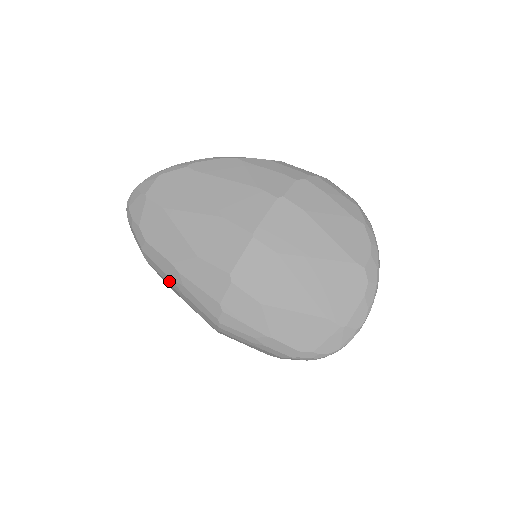
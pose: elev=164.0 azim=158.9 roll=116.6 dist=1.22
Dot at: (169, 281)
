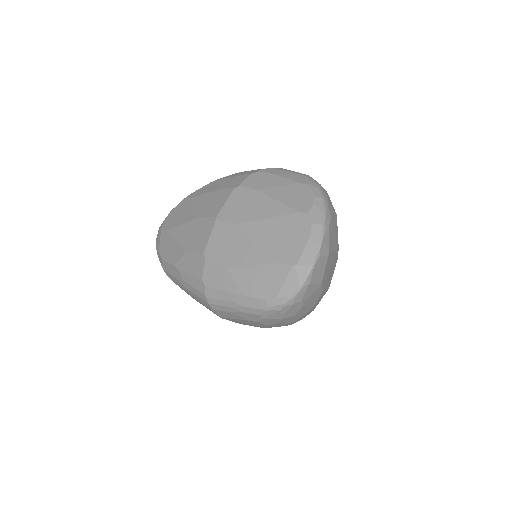
Dot at: (179, 284)
